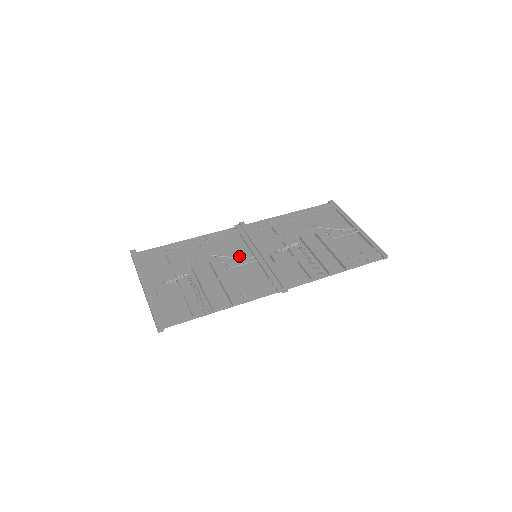
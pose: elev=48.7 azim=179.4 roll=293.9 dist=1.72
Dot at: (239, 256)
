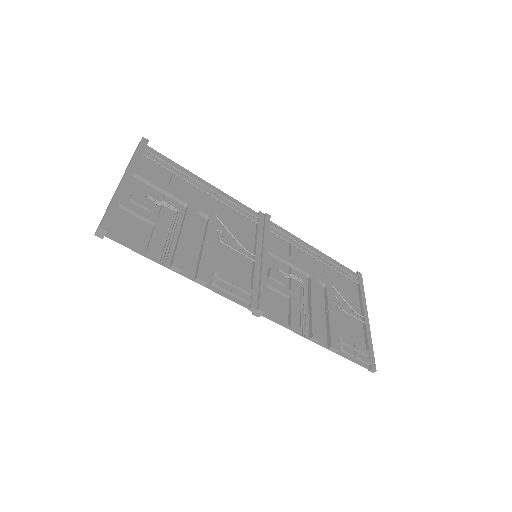
Dot at: (240, 241)
